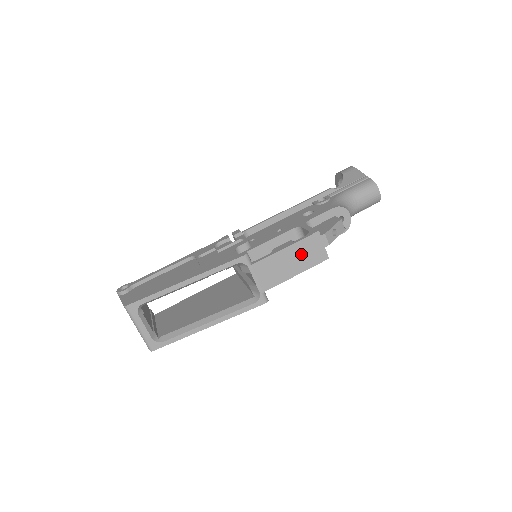
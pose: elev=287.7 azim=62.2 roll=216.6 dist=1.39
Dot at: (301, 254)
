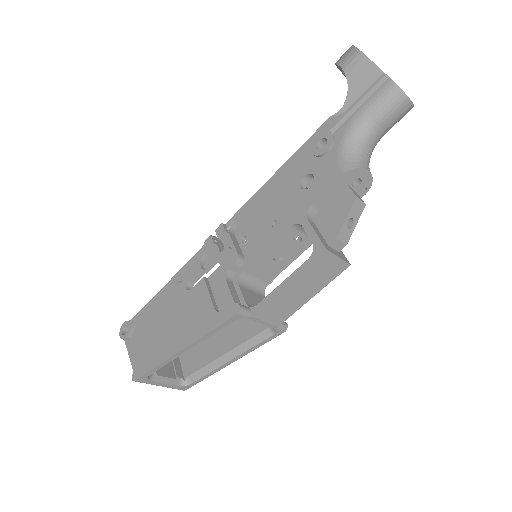
Dot at: (311, 279)
